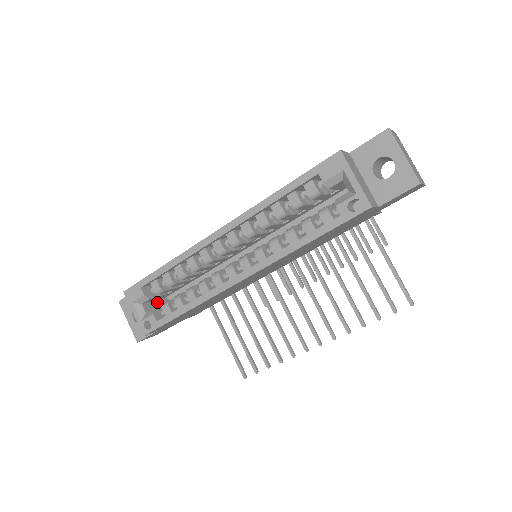
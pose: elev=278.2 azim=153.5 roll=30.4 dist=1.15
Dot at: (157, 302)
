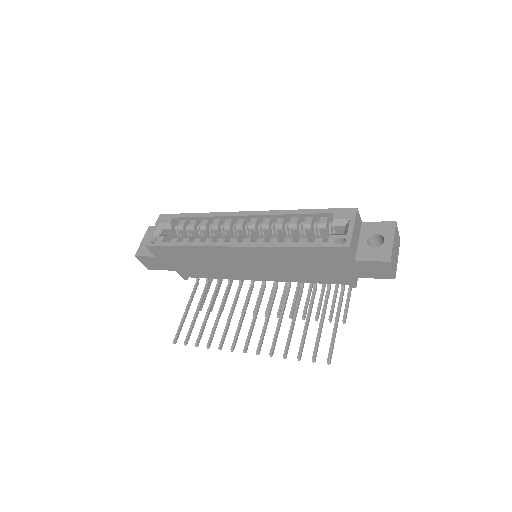
Dot at: occluded
